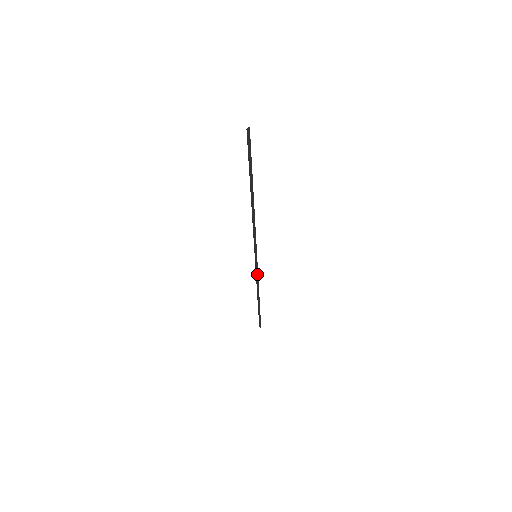
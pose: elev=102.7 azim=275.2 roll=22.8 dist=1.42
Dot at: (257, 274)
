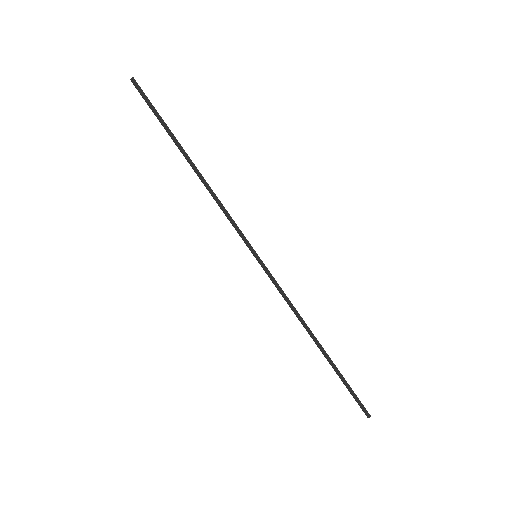
Dot at: (280, 289)
